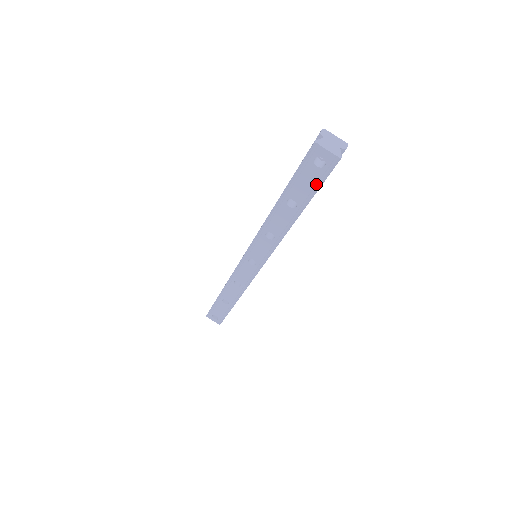
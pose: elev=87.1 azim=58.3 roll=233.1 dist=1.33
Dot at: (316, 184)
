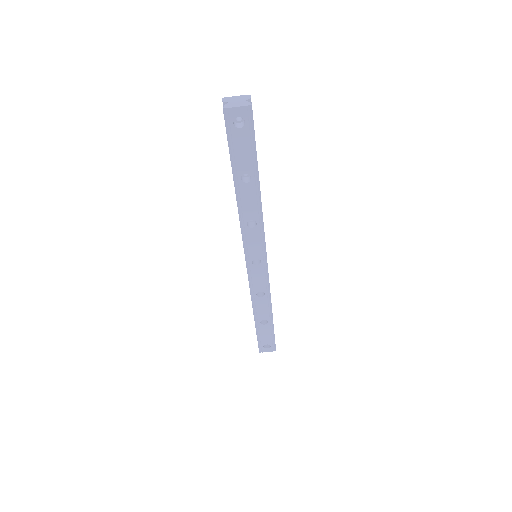
Dot at: (251, 144)
